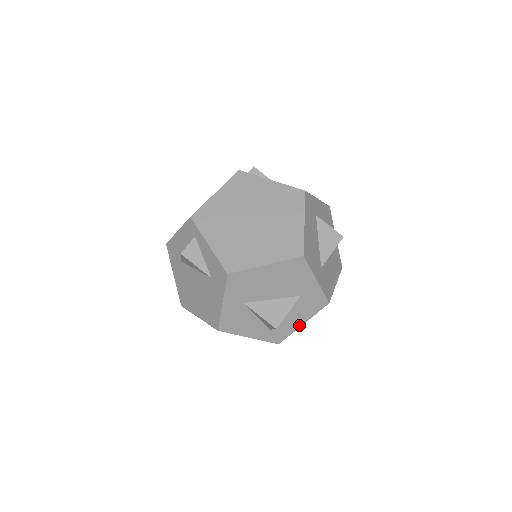
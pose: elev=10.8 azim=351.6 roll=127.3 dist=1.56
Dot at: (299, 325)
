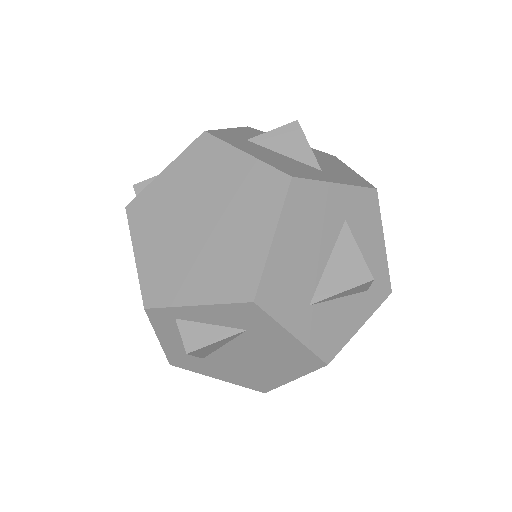
Dot at: (382, 249)
